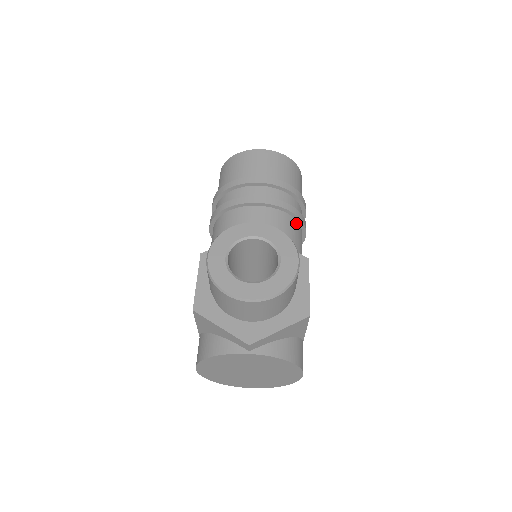
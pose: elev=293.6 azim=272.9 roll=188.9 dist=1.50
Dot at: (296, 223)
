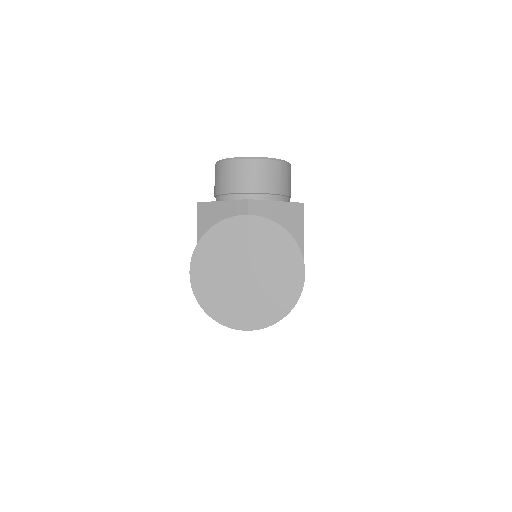
Dot at: occluded
